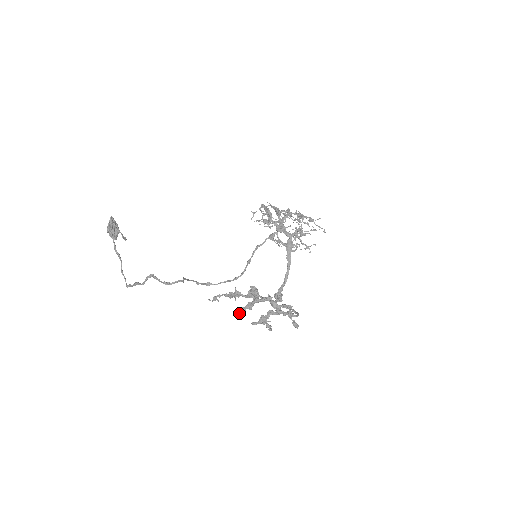
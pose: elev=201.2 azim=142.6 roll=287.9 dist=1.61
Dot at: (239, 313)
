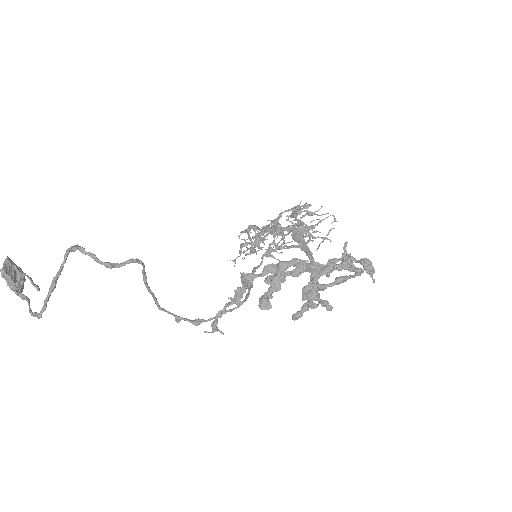
Dot at: (262, 301)
